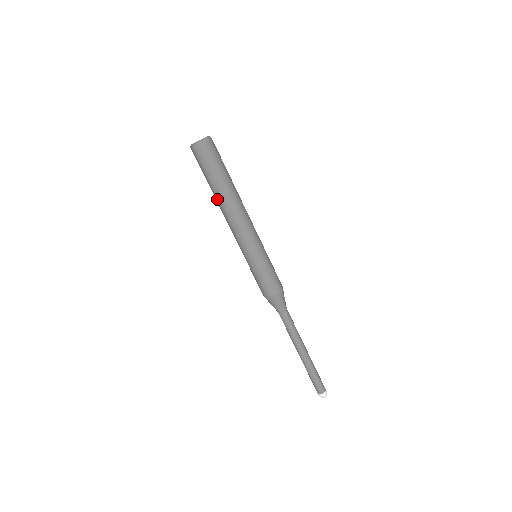
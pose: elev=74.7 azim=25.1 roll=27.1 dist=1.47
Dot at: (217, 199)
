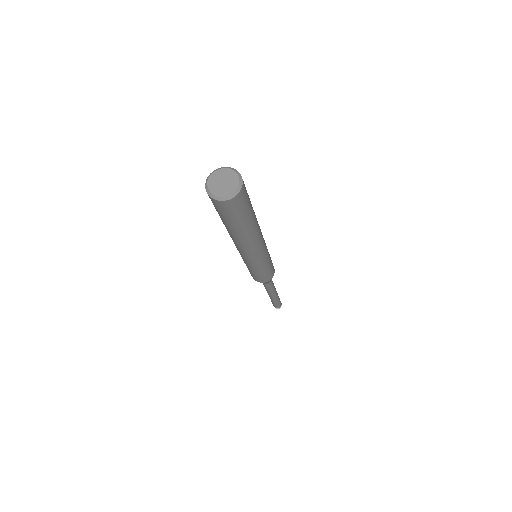
Dot at: occluded
